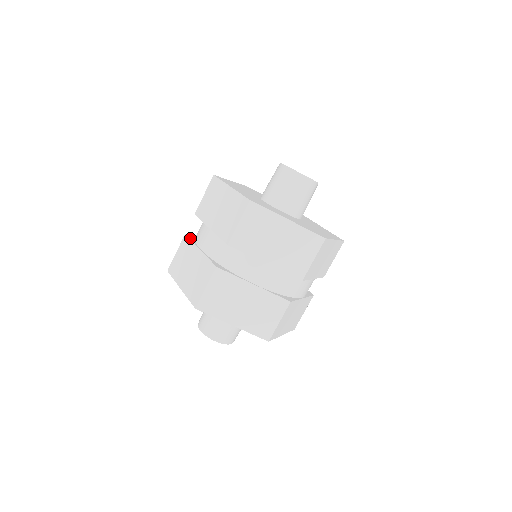
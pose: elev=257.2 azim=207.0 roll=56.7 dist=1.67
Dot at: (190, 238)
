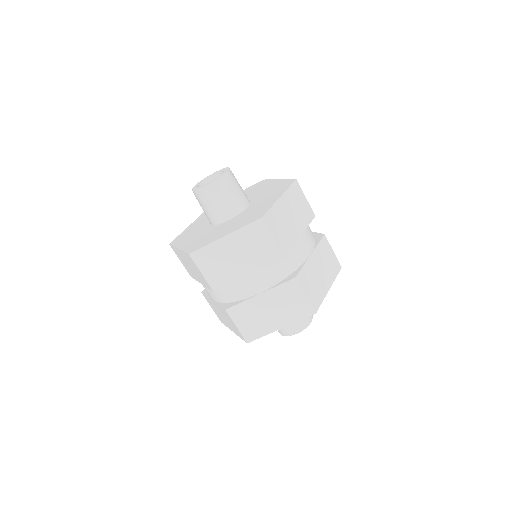
Dot at: (235, 305)
